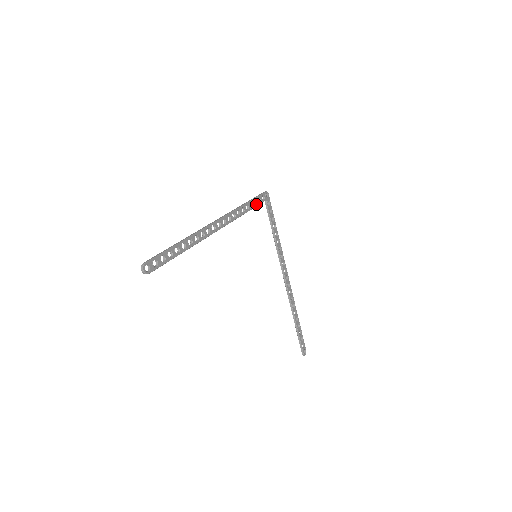
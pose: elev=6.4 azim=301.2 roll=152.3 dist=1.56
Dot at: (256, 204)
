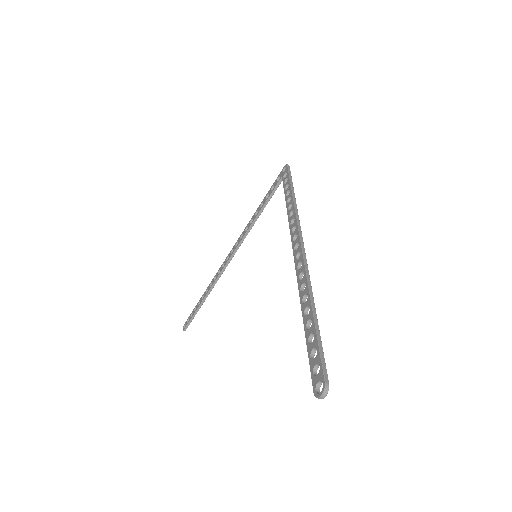
Dot at: occluded
